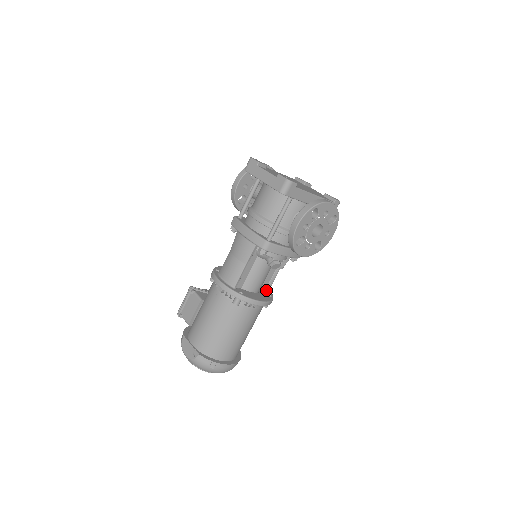
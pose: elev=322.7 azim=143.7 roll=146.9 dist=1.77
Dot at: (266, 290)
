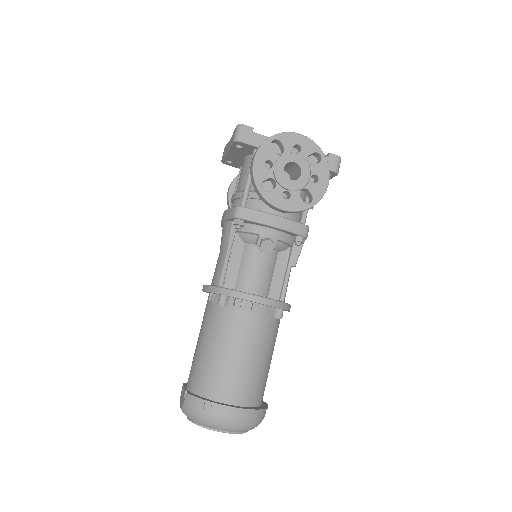
Dot at: (279, 299)
